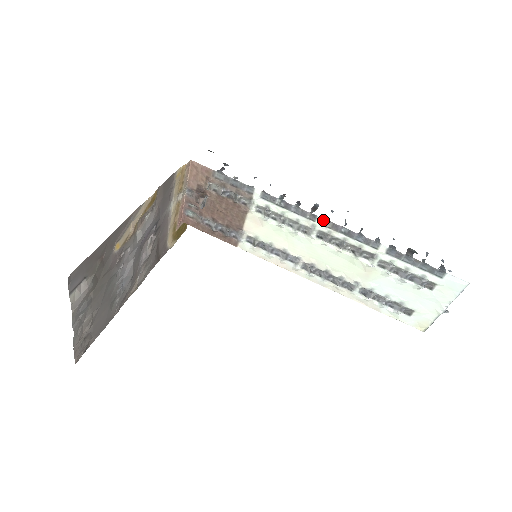
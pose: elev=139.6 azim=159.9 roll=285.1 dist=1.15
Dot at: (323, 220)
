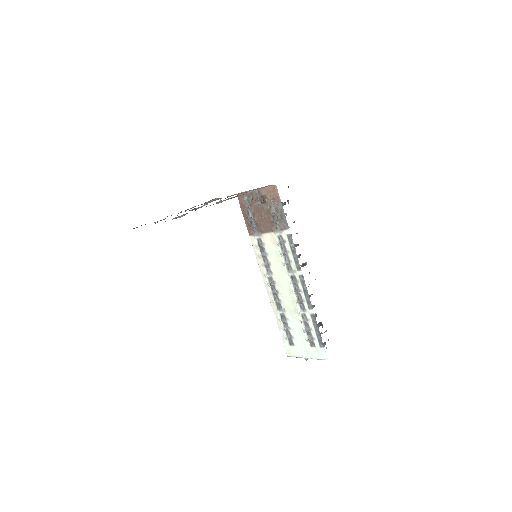
Dot at: (302, 274)
